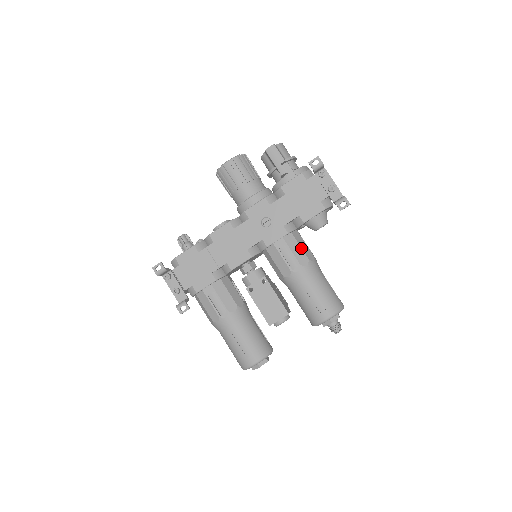
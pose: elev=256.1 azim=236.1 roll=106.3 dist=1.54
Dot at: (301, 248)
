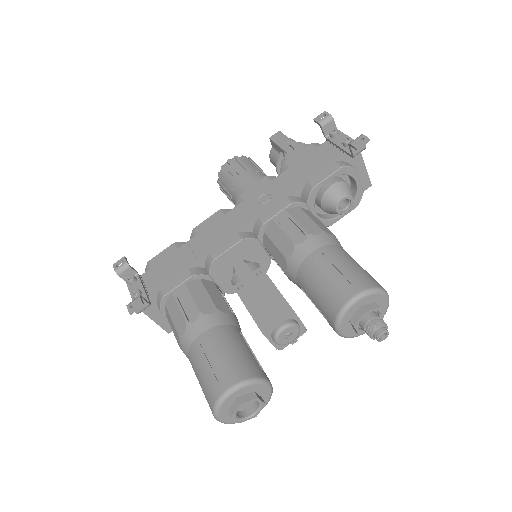
Dot at: (311, 220)
